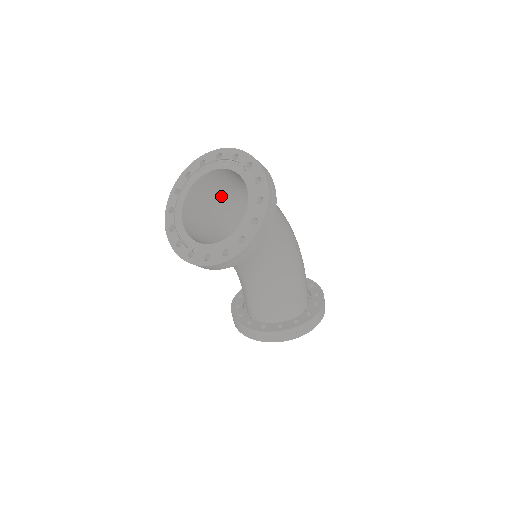
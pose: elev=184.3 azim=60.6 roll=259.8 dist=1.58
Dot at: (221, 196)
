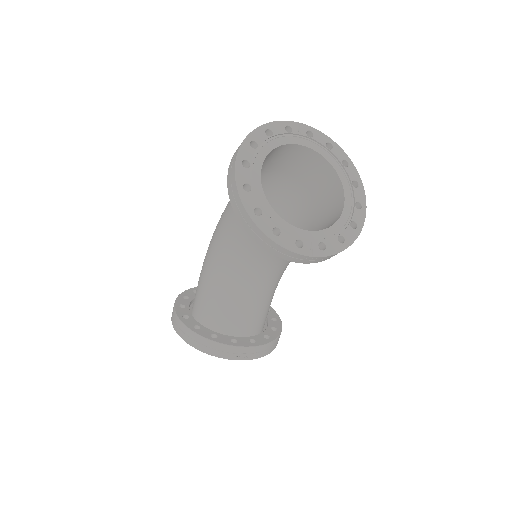
Dot at: occluded
